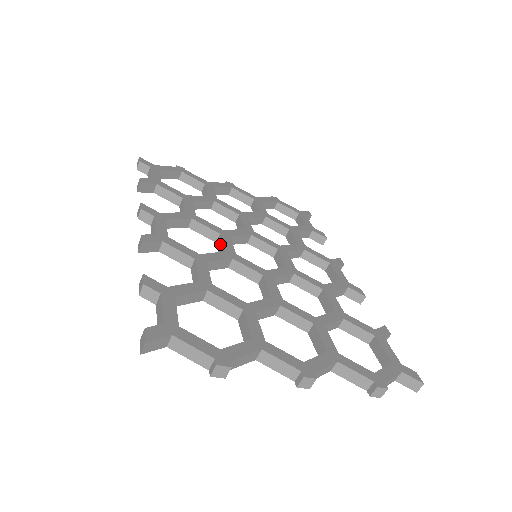
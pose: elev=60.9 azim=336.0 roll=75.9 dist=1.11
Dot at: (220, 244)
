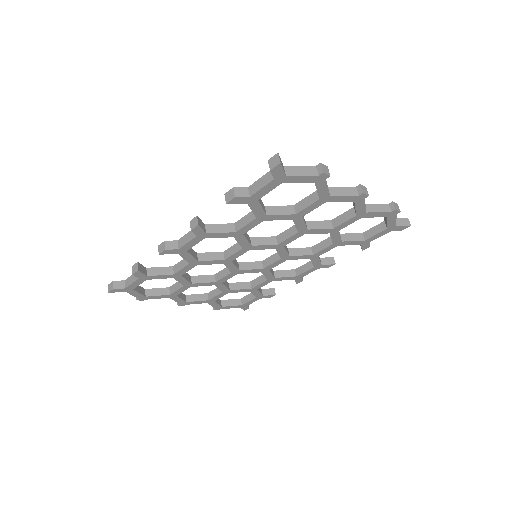
Dot at: (231, 250)
